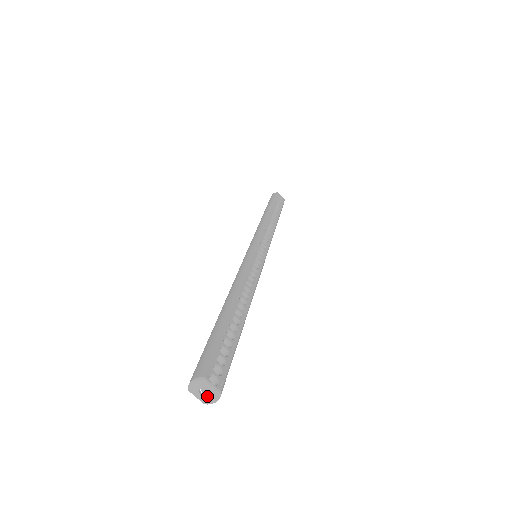
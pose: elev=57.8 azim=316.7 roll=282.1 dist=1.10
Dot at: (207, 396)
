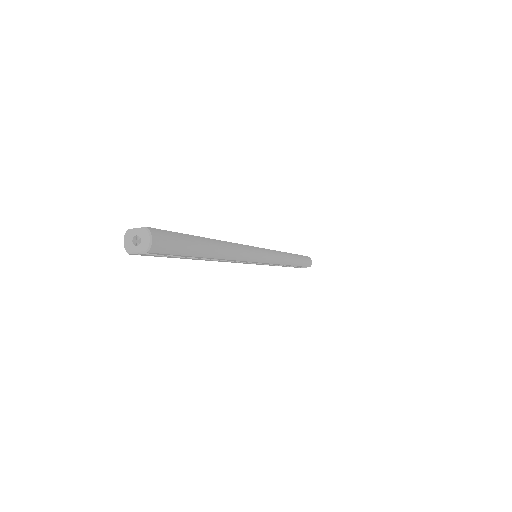
Dot at: (141, 241)
